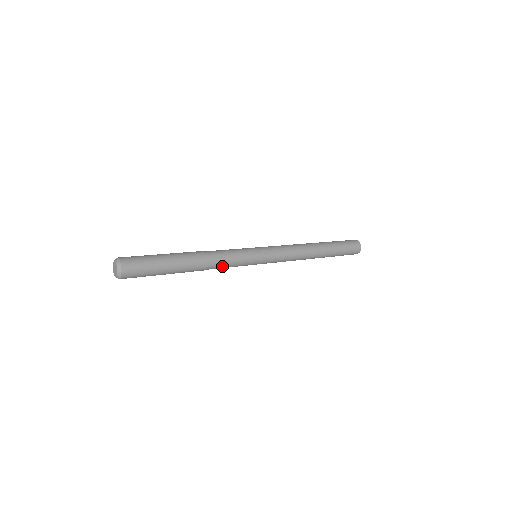
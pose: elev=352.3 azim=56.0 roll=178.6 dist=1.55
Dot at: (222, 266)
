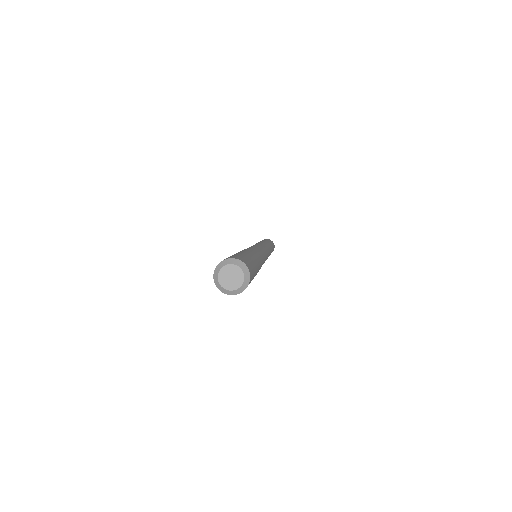
Dot at: occluded
